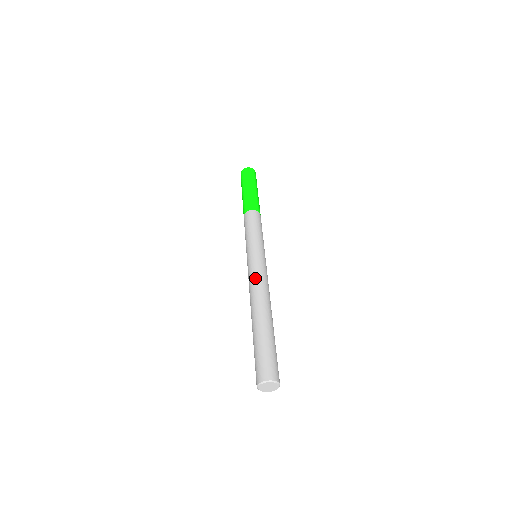
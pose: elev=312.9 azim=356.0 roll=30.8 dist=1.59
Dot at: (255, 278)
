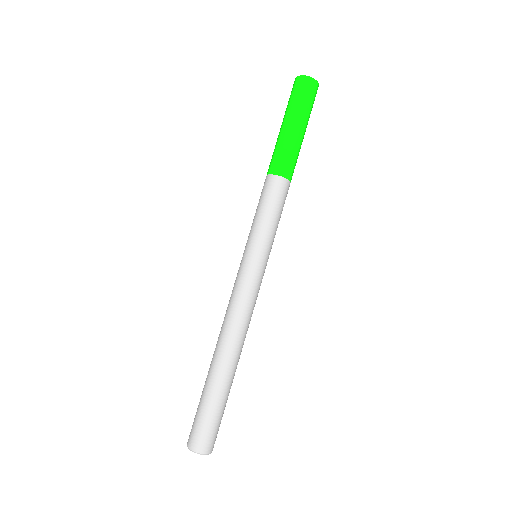
Dot at: (234, 302)
